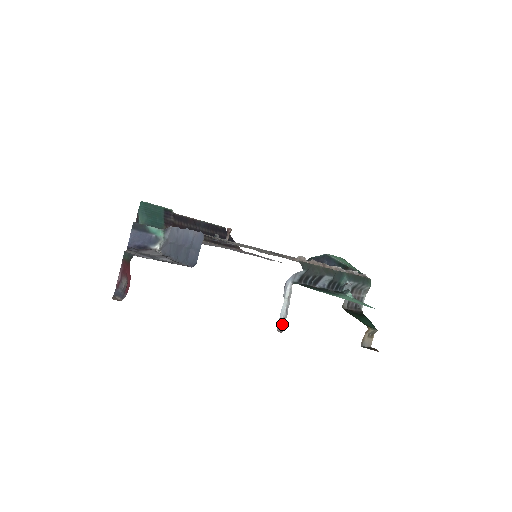
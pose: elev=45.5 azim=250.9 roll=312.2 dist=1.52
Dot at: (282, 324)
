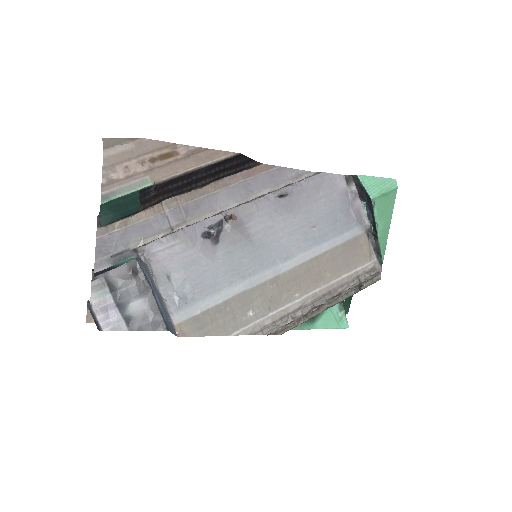
Dot at: occluded
